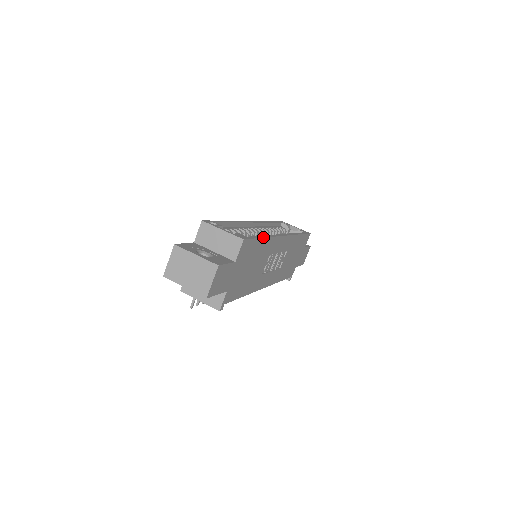
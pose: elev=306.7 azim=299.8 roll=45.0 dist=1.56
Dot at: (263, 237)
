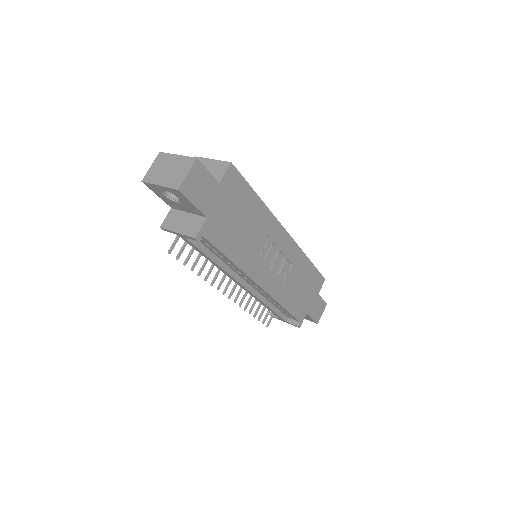
Dot at: occluded
